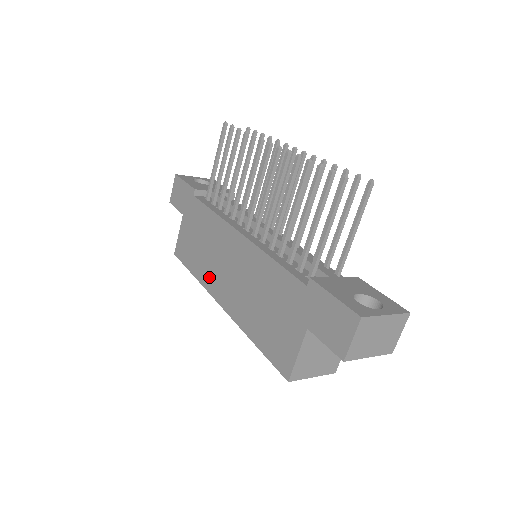
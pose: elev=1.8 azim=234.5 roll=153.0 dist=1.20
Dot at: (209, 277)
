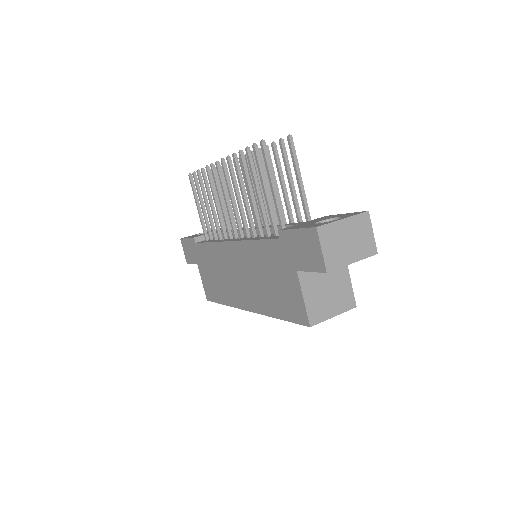
Dot at: (232, 295)
